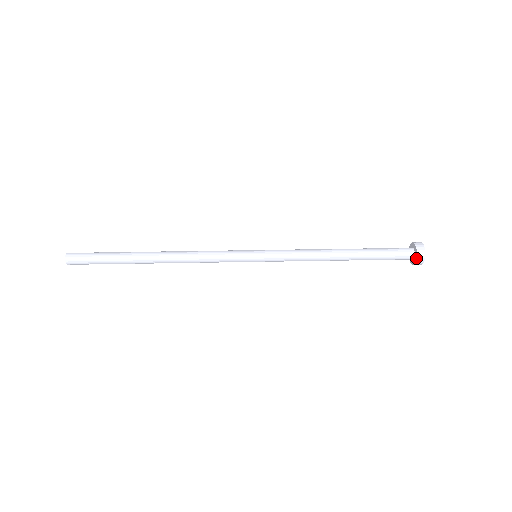
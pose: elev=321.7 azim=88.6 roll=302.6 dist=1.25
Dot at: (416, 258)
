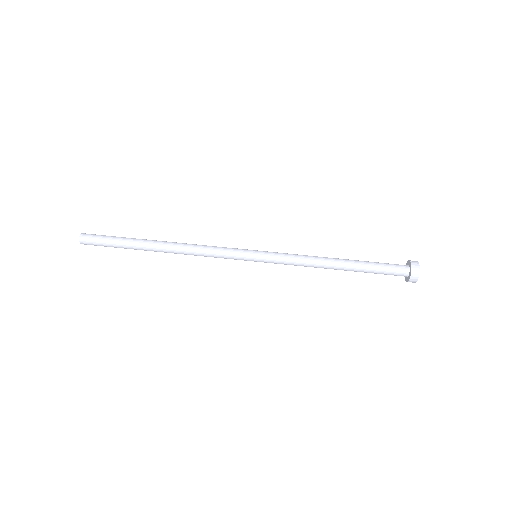
Dot at: (408, 281)
